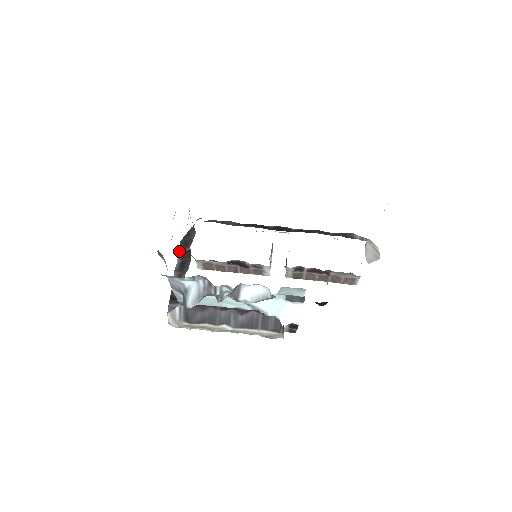
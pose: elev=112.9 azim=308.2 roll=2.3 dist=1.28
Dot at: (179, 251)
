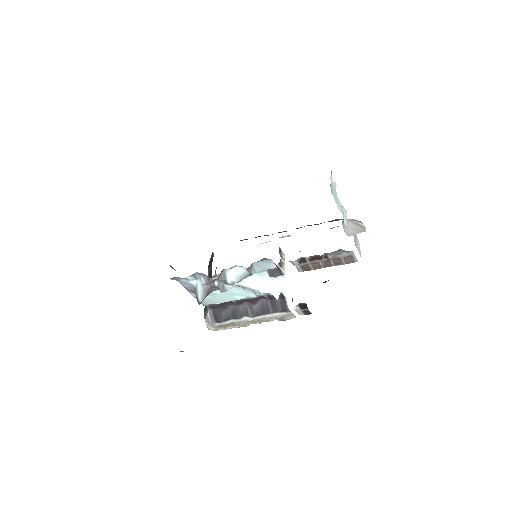
Dot at: (208, 273)
